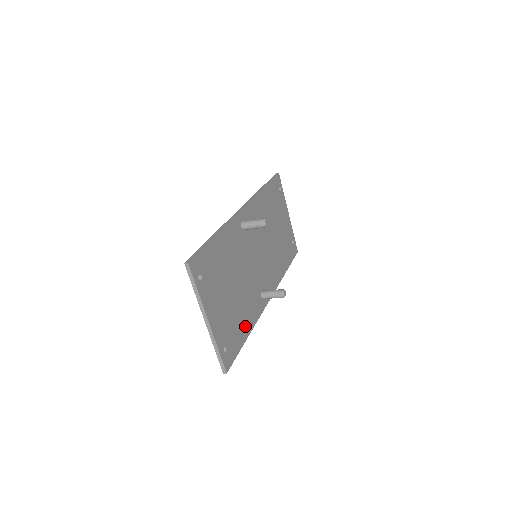
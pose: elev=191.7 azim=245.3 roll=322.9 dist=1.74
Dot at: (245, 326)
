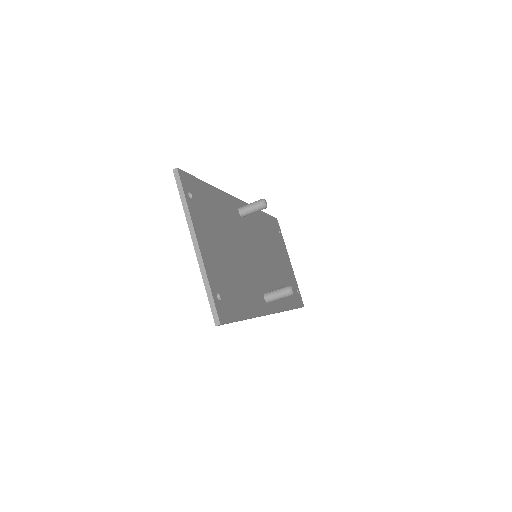
Dot at: (245, 303)
